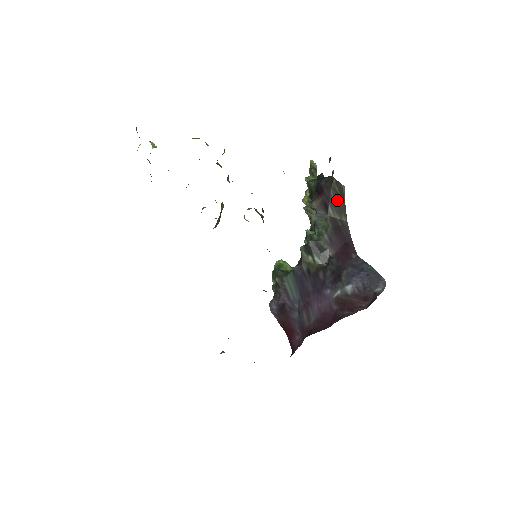
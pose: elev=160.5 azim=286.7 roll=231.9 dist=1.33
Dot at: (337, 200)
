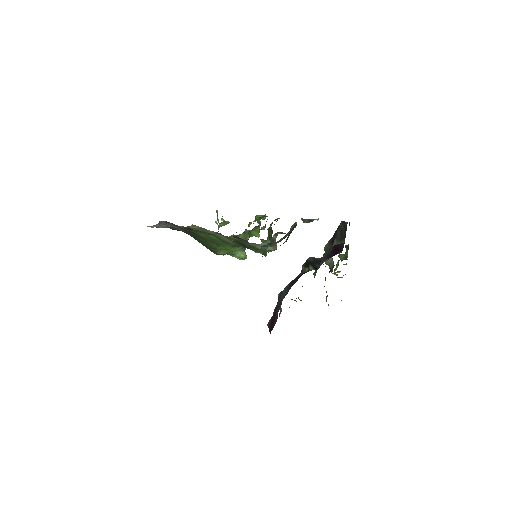
Dot at: (341, 233)
